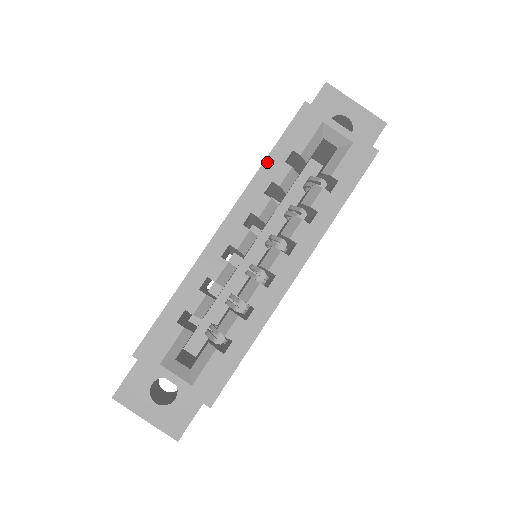
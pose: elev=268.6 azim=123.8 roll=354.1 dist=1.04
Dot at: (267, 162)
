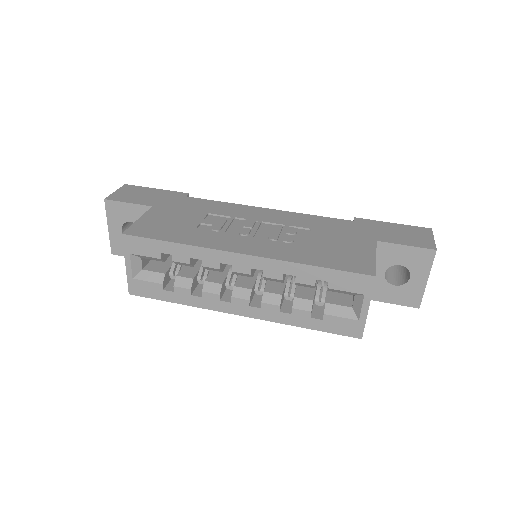
Dot at: (309, 267)
